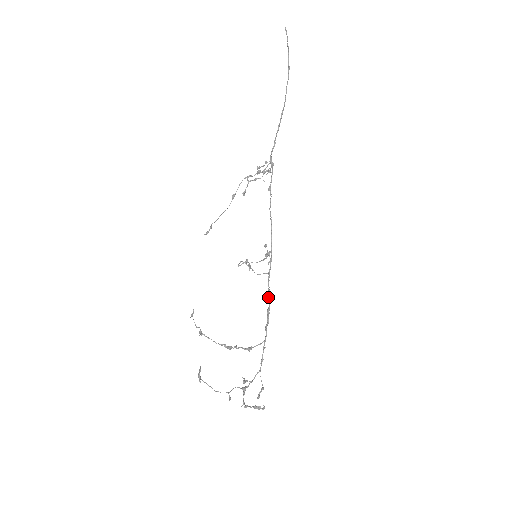
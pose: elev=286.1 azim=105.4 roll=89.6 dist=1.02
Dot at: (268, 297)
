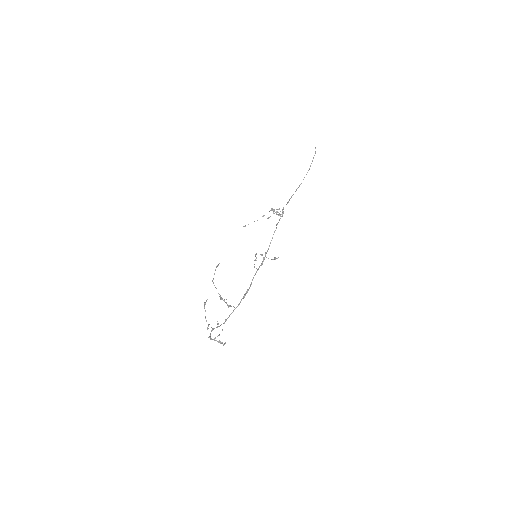
Dot at: (251, 283)
